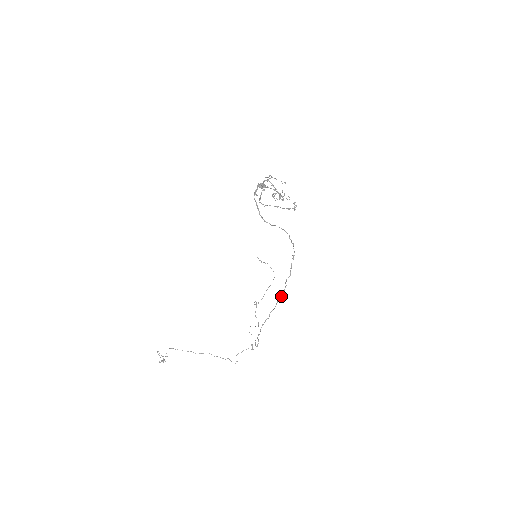
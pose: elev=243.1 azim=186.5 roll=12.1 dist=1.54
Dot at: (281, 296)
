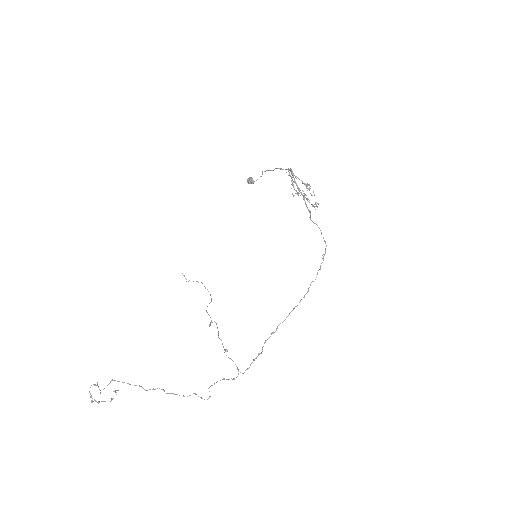
Dot at: occluded
